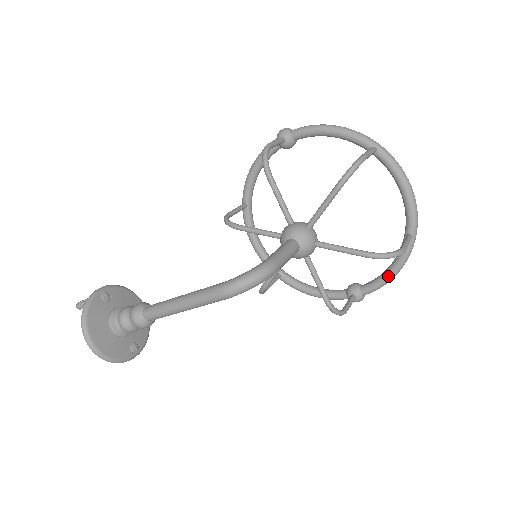
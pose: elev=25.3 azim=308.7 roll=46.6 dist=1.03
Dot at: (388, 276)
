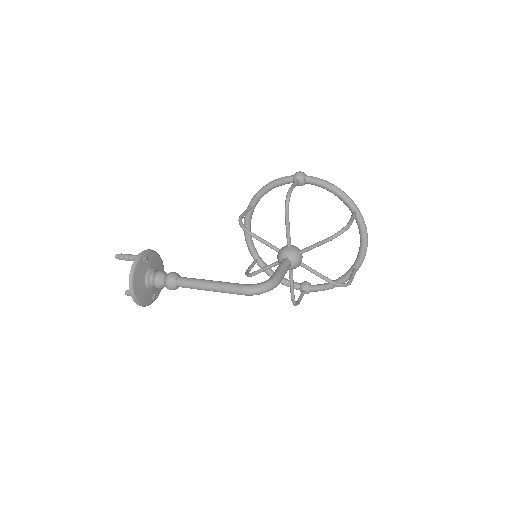
Dot at: (331, 286)
